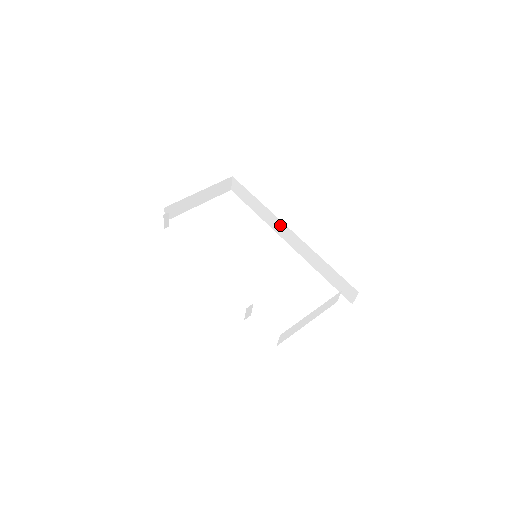
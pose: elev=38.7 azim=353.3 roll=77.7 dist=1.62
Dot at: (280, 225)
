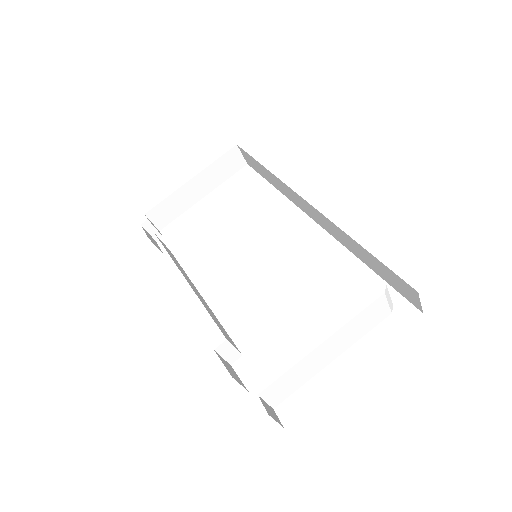
Dot at: (297, 198)
